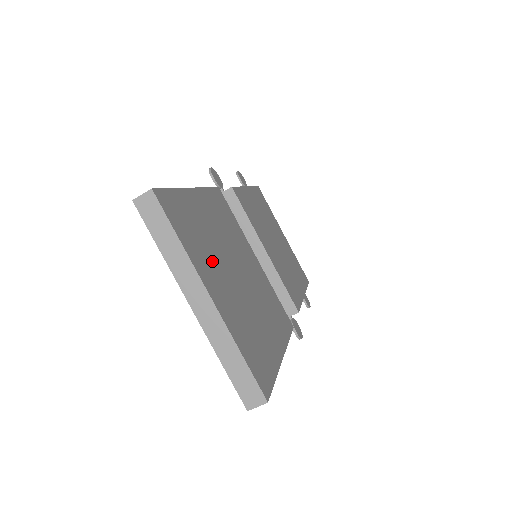
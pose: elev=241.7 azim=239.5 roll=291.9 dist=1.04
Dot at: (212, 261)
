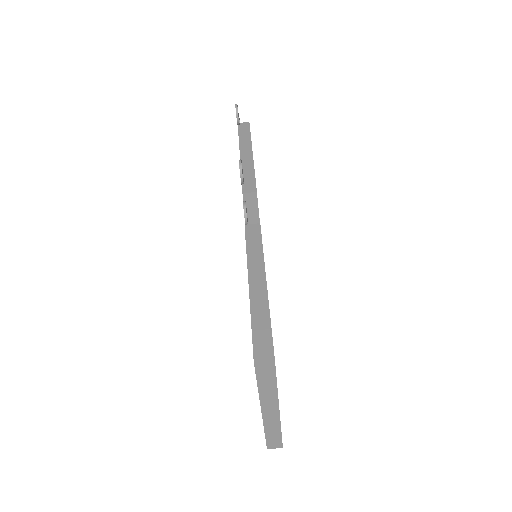
Dot at: occluded
